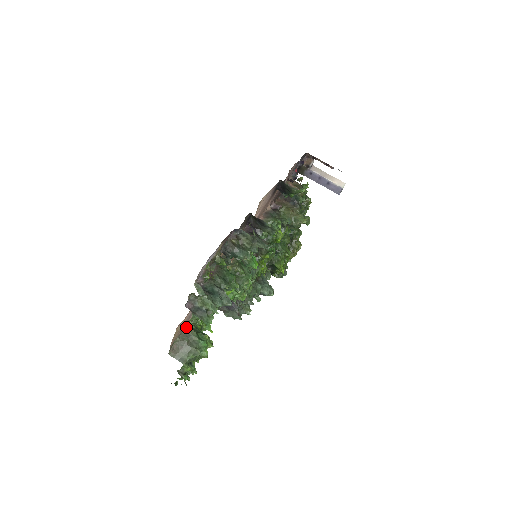
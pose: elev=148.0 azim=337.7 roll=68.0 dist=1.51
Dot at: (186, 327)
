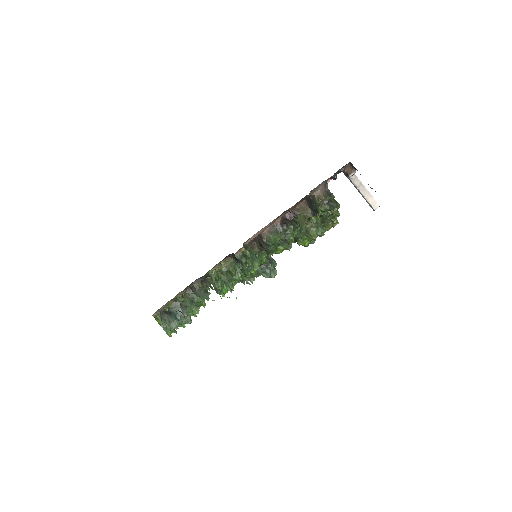
Dot at: occluded
